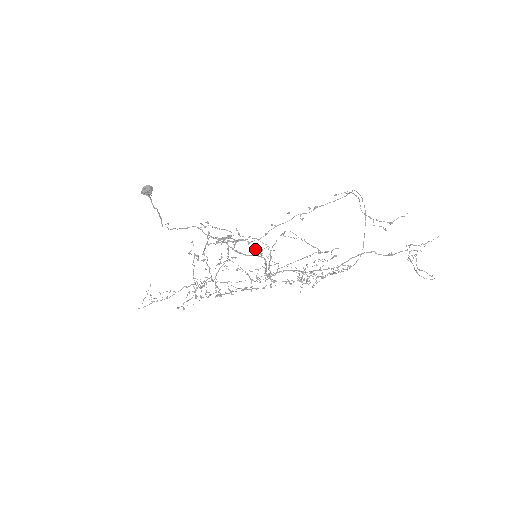
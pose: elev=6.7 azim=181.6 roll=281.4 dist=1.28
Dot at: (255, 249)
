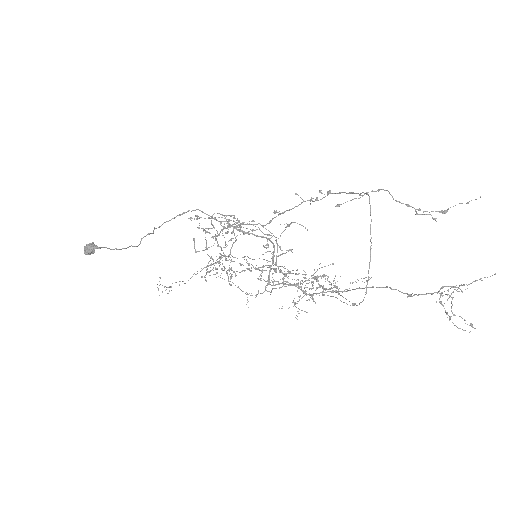
Dot at: (263, 233)
